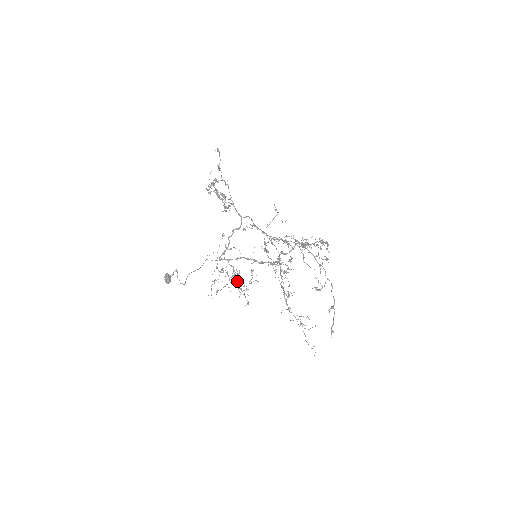
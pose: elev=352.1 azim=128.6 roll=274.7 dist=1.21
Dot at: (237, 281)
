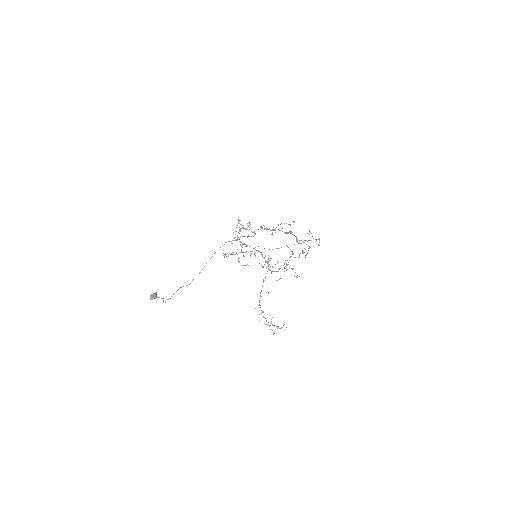
Dot at: (243, 252)
